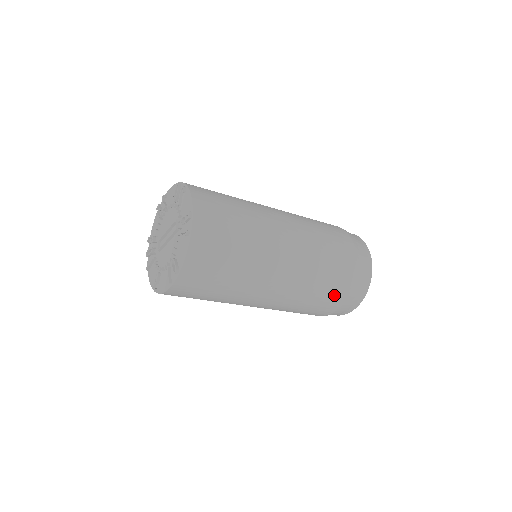
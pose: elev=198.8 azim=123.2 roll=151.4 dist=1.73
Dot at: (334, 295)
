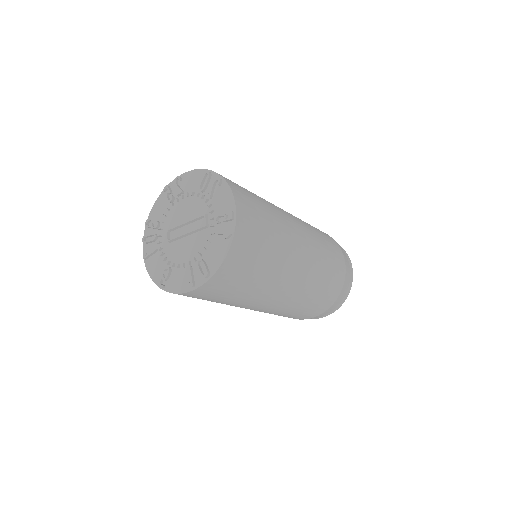
Dot at: (322, 304)
